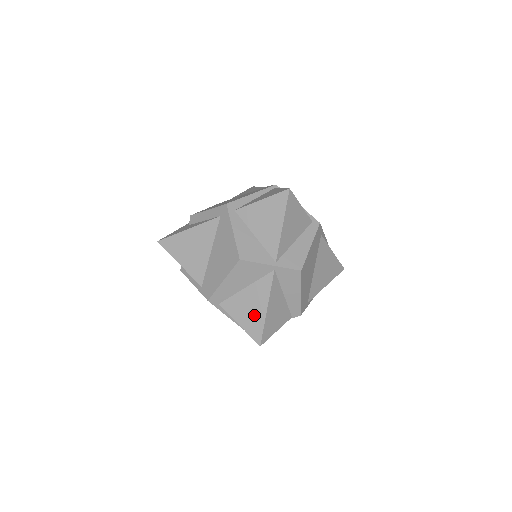
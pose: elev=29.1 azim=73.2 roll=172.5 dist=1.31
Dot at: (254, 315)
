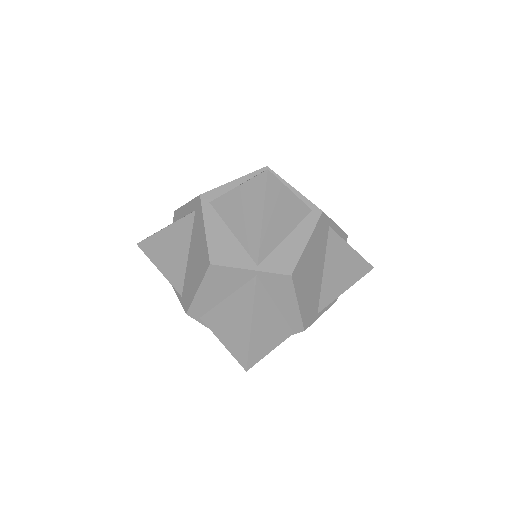
Dot at: (237, 332)
